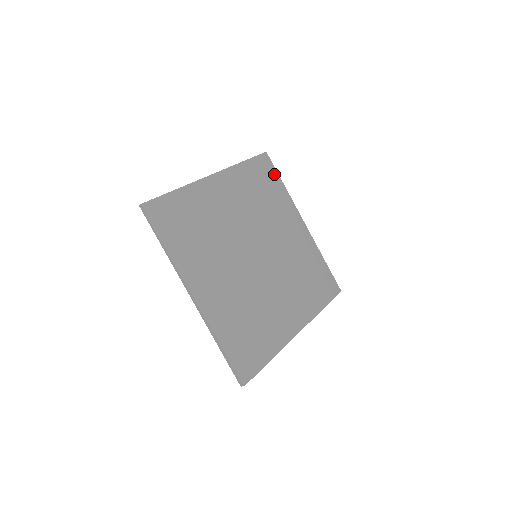
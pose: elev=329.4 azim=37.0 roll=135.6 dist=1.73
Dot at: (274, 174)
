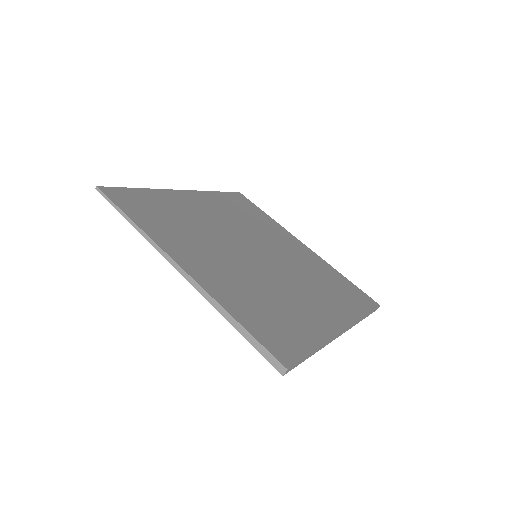
Dot at: (254, 207)
